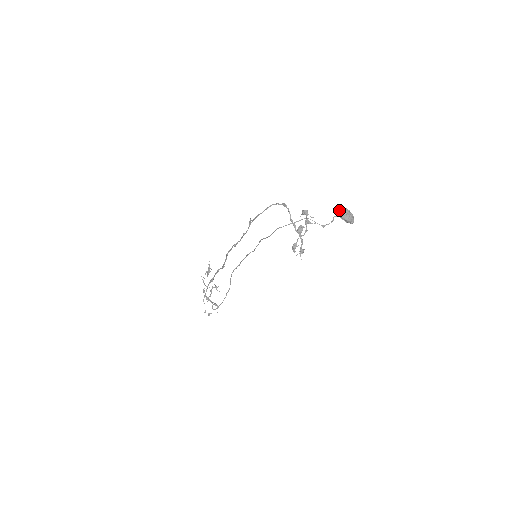
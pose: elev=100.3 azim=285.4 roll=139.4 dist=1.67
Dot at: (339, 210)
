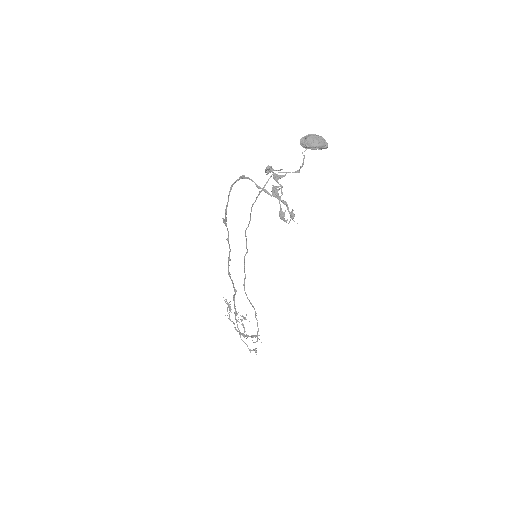
Dot at: (302, 141)
